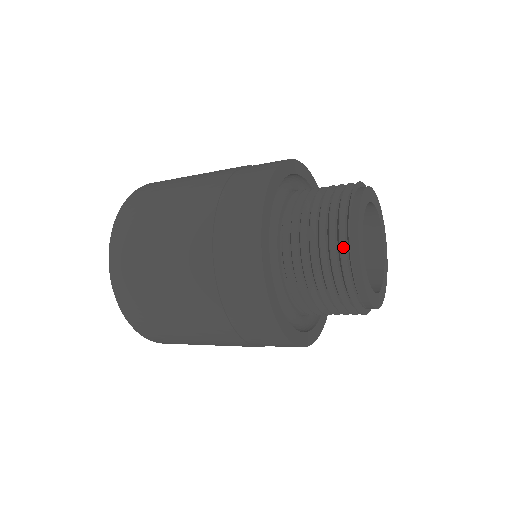
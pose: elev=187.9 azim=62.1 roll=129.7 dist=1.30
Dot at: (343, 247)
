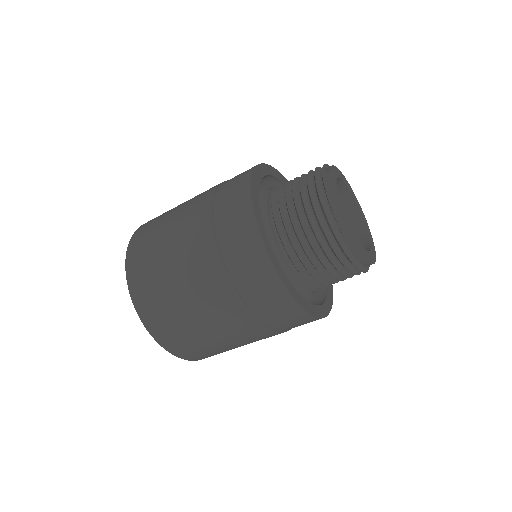
Dot at: (318, 176)
